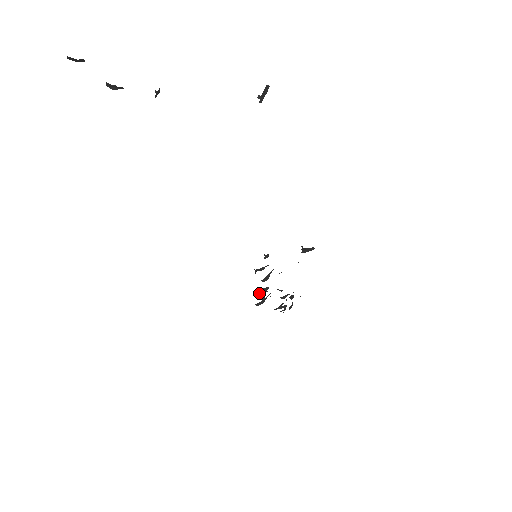
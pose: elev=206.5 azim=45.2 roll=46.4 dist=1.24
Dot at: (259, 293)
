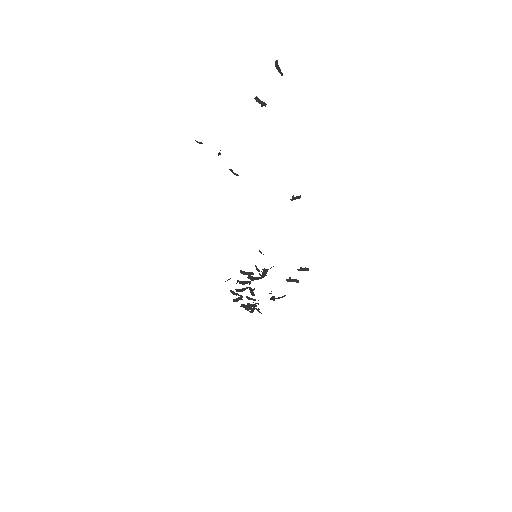
Dot at: (257, 269)
